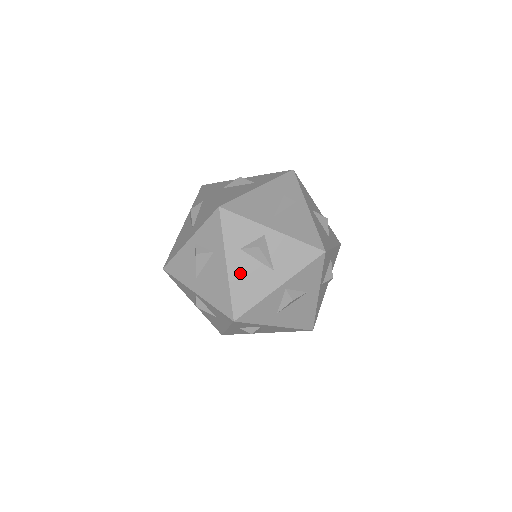
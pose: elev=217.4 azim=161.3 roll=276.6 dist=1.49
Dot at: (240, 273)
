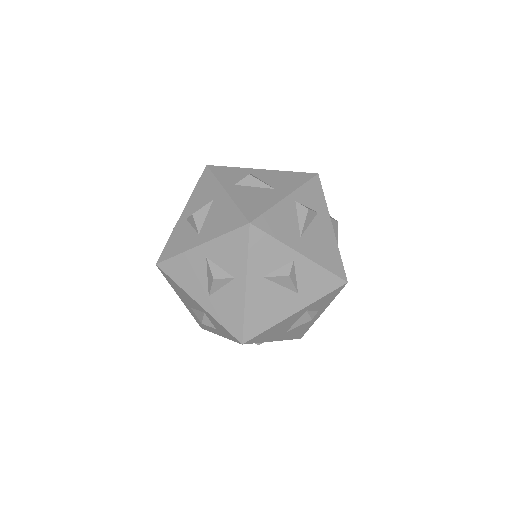
Dot at: occluded
